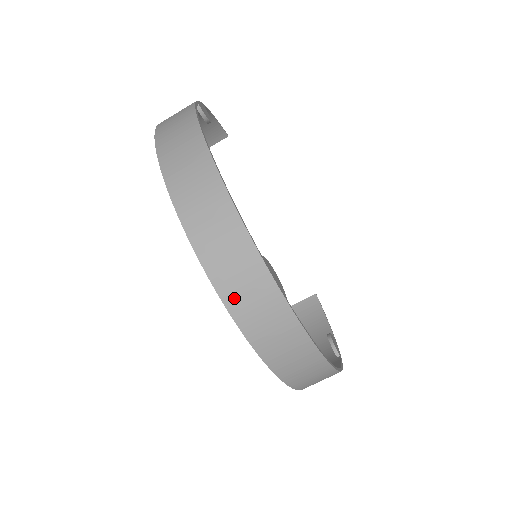
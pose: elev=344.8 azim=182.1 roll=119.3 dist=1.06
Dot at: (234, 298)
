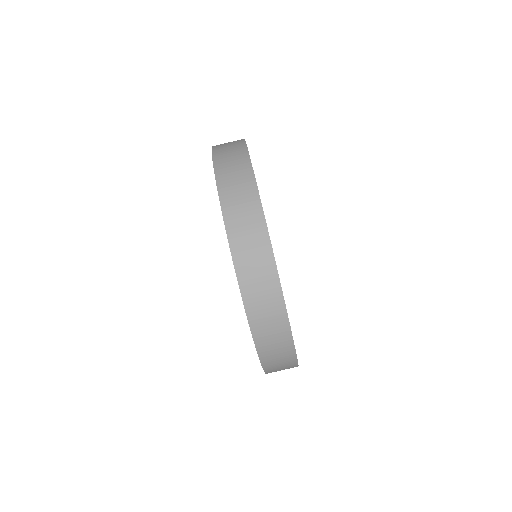
Dot at: (241, 257)
